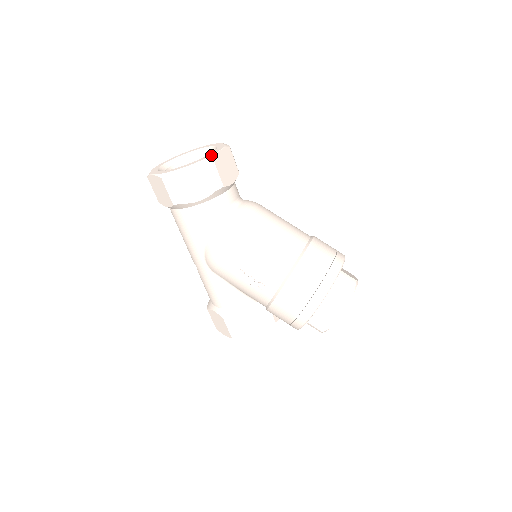
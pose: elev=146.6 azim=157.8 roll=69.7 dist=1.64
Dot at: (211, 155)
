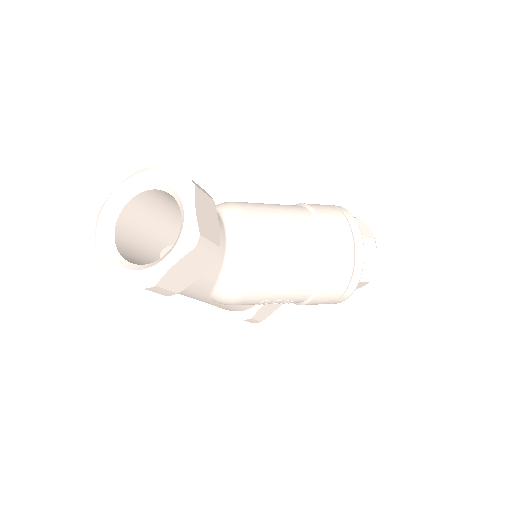
Dot at: (193, 229)
